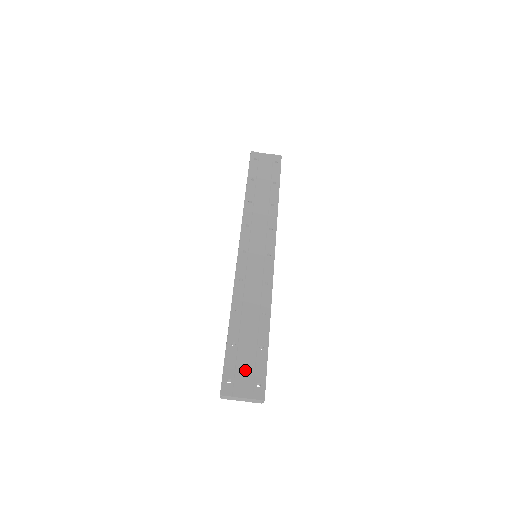
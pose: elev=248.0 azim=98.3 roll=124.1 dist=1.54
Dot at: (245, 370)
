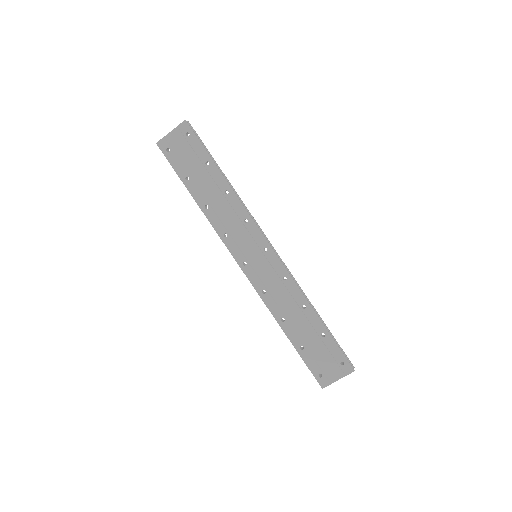
Dot at: (325, 360)
